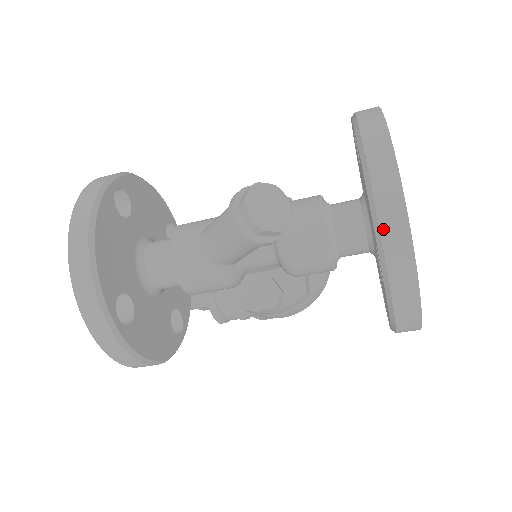
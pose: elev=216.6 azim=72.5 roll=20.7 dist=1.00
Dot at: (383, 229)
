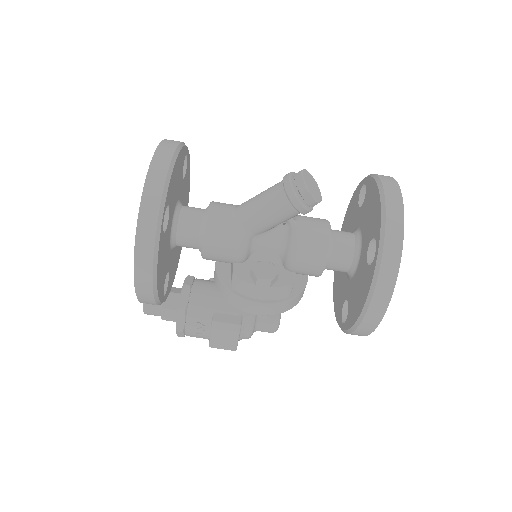
Dot at: (388, 214)
